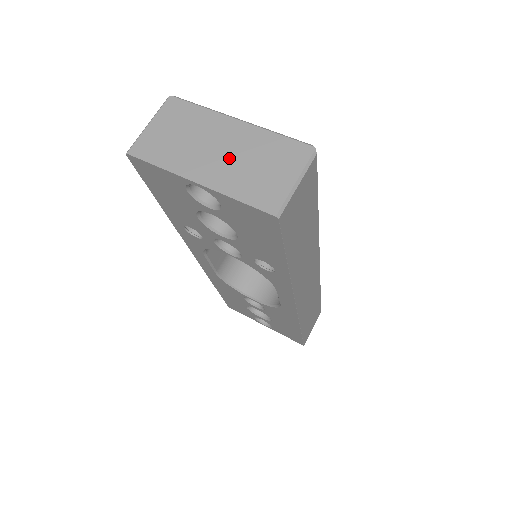
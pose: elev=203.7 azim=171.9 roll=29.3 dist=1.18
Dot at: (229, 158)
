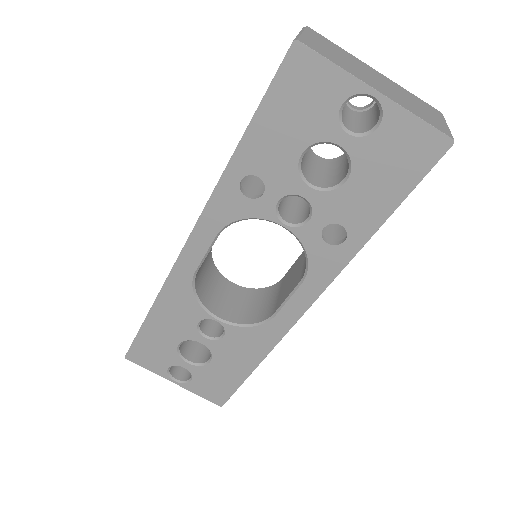
Dot at: (390, 88)
